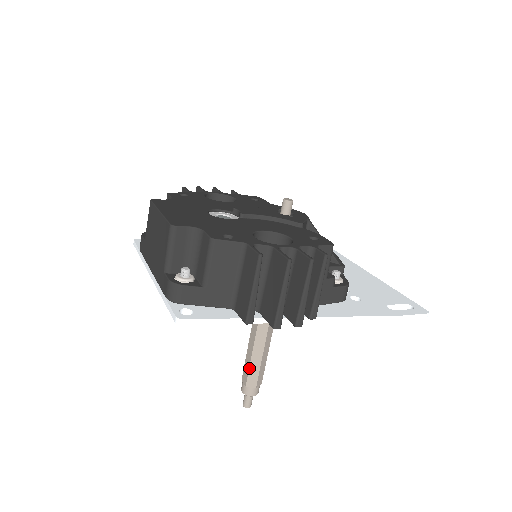
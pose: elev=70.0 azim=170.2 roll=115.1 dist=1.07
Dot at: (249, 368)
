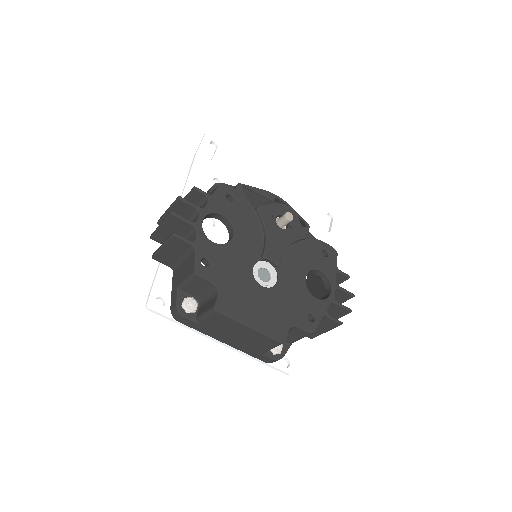
Dot at: occluded
